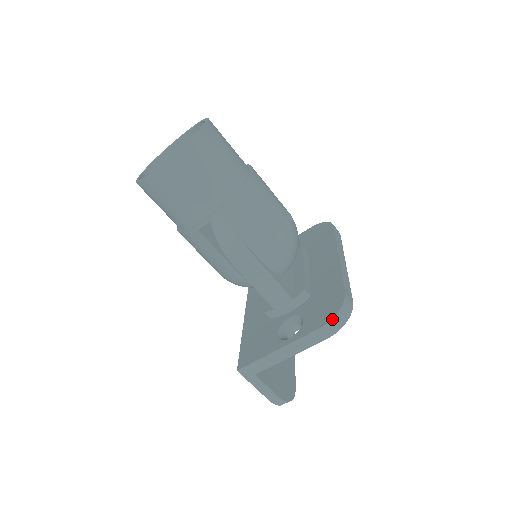
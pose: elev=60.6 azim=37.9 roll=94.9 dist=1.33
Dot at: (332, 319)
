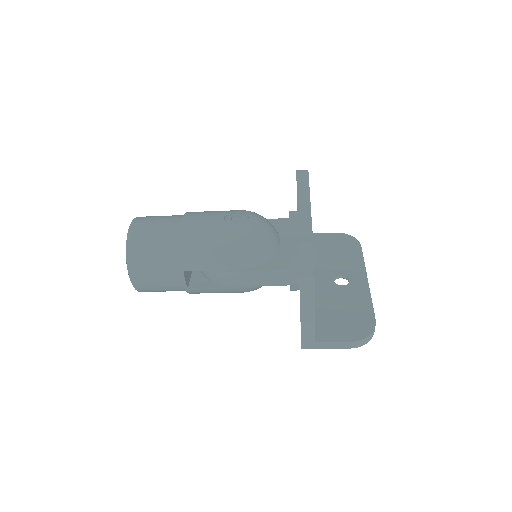
Dot at: (299, 274)
